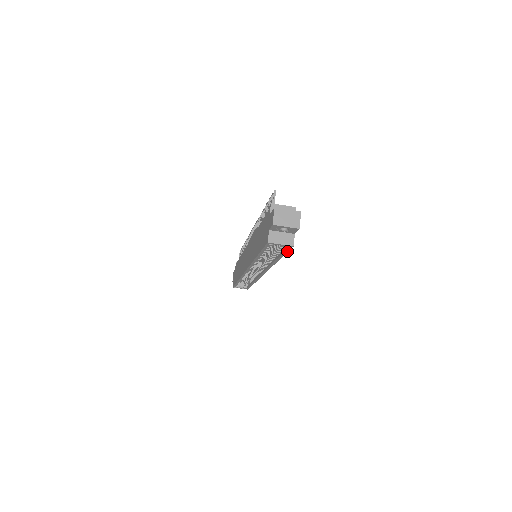
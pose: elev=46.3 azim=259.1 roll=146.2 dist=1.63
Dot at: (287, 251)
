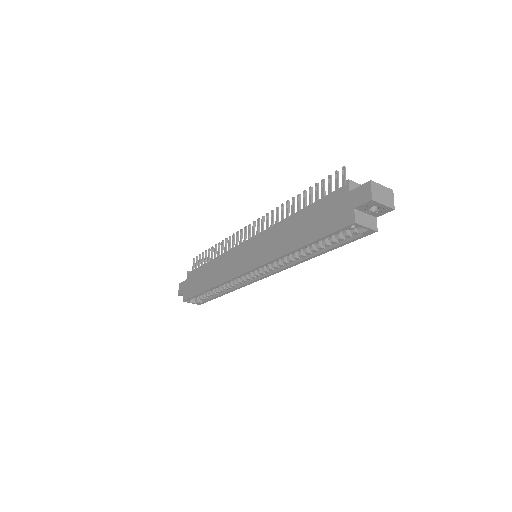
Dot at: (355, 240)
